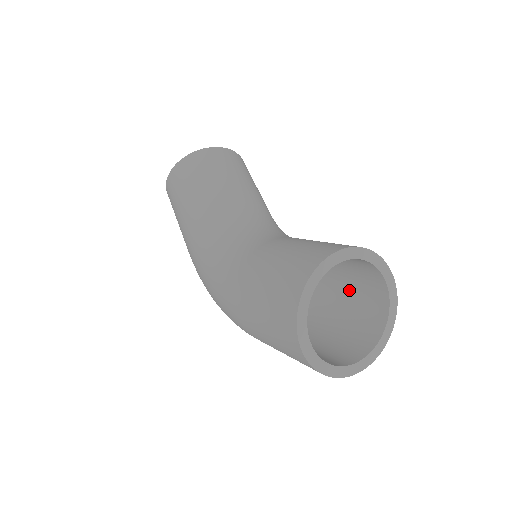
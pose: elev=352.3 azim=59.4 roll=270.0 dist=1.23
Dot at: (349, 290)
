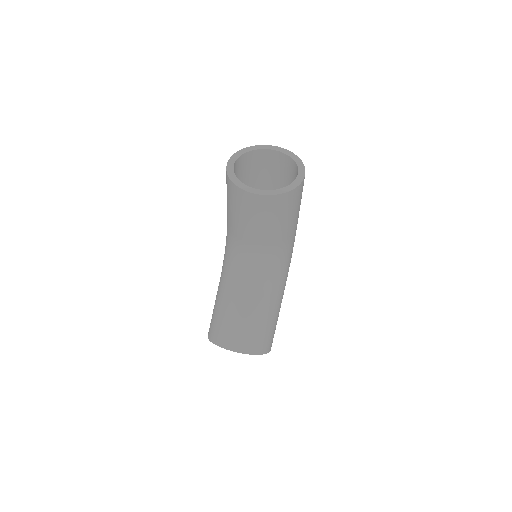
Dot at: occluded
